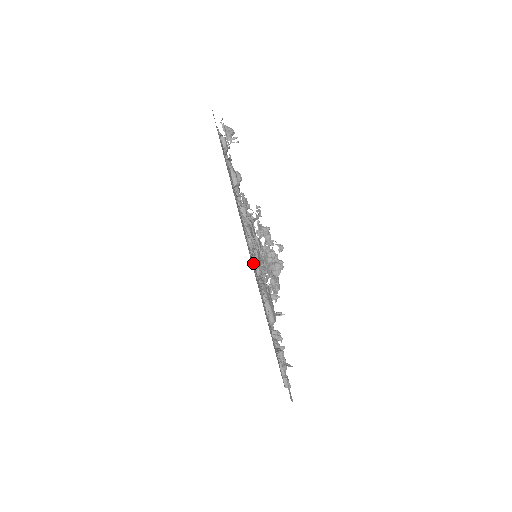
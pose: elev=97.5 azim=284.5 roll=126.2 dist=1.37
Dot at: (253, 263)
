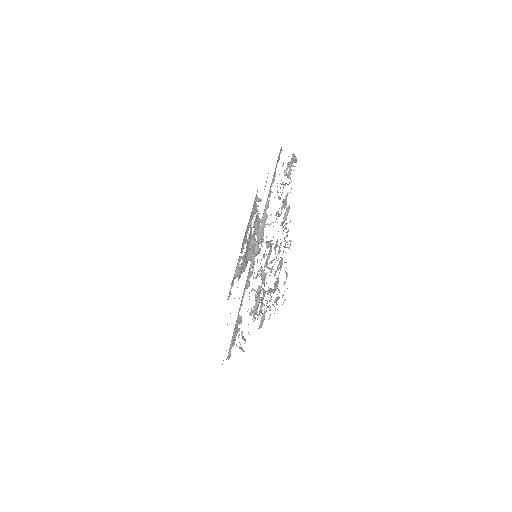
Dot at: (274, 288)
